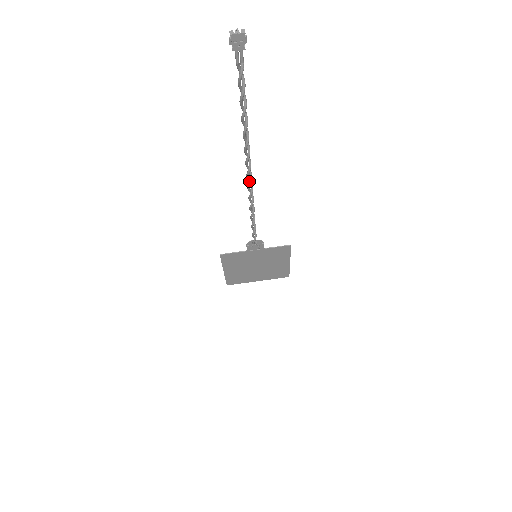
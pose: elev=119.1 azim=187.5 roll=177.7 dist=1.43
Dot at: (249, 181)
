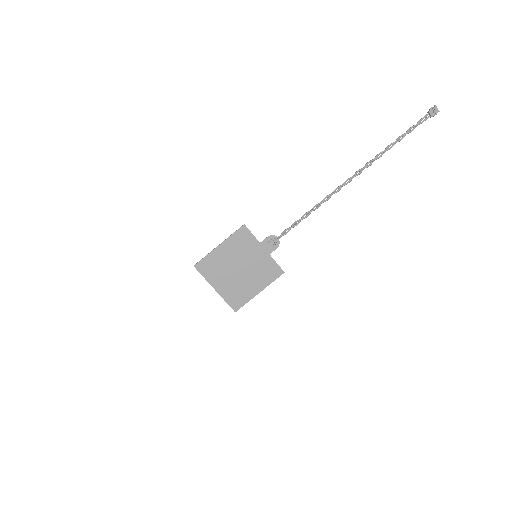
Dot at: (345, 183)
